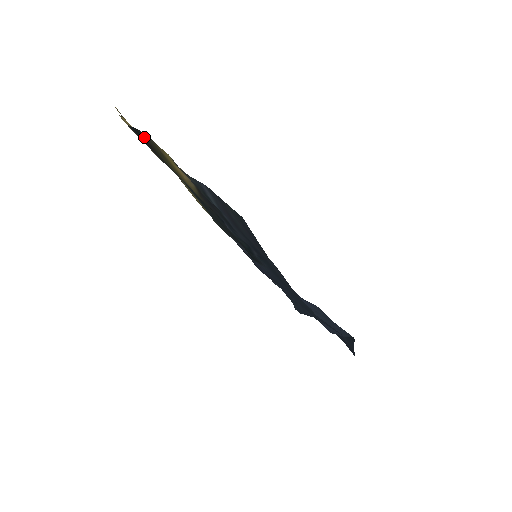
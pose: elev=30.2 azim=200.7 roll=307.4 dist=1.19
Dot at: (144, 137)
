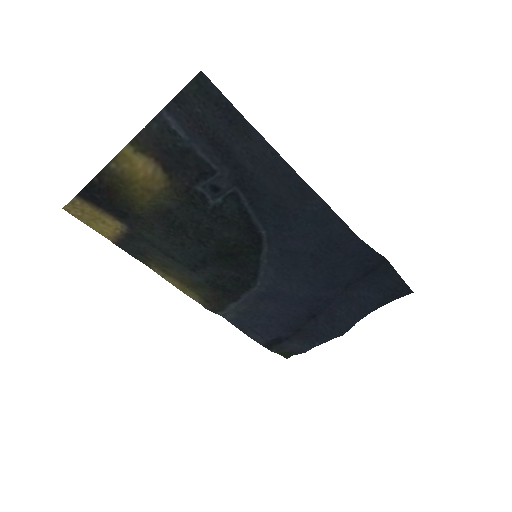
Dot at: (100, 184)
